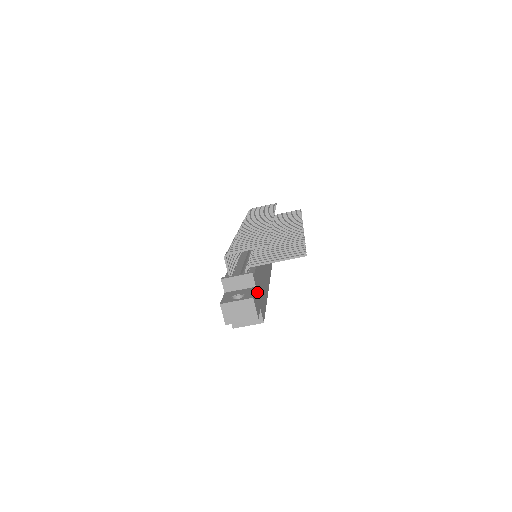
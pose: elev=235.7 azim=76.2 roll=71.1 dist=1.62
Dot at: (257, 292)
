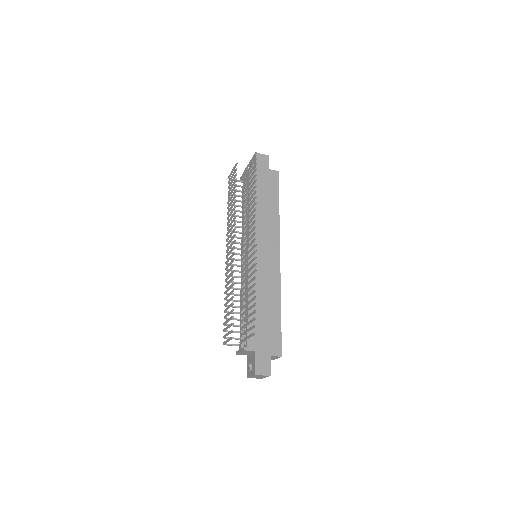
Dot at: (259, 350)
